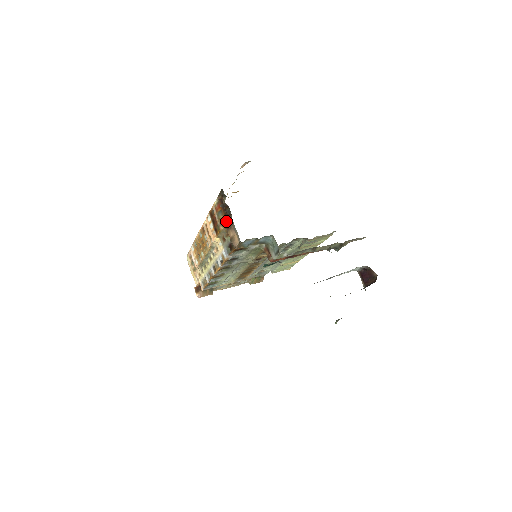
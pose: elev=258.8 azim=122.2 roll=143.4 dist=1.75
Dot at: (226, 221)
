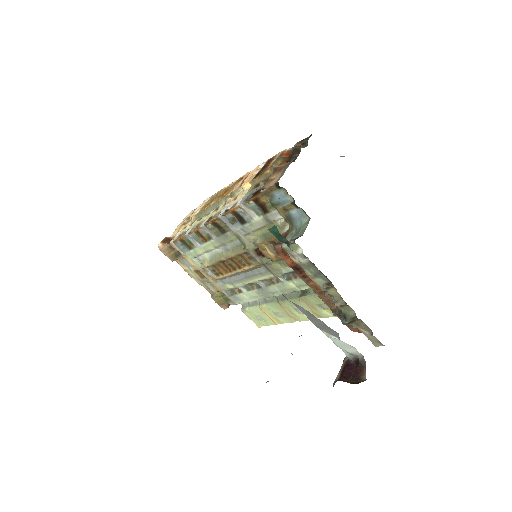
Dot at: occluded
